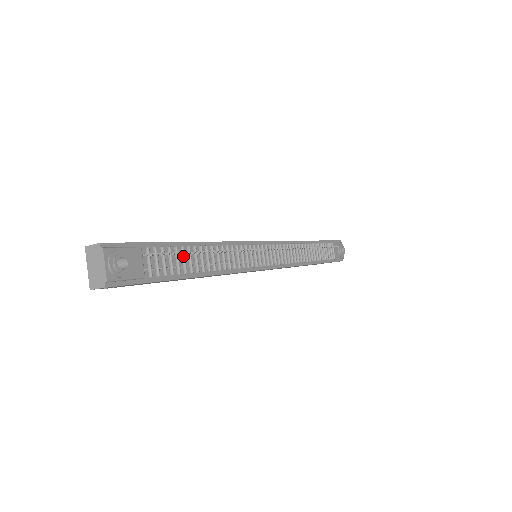
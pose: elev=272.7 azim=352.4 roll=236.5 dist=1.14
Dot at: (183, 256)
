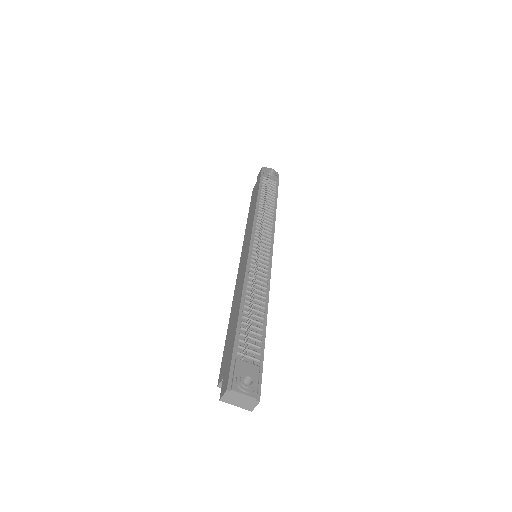
Dot at: occluded
